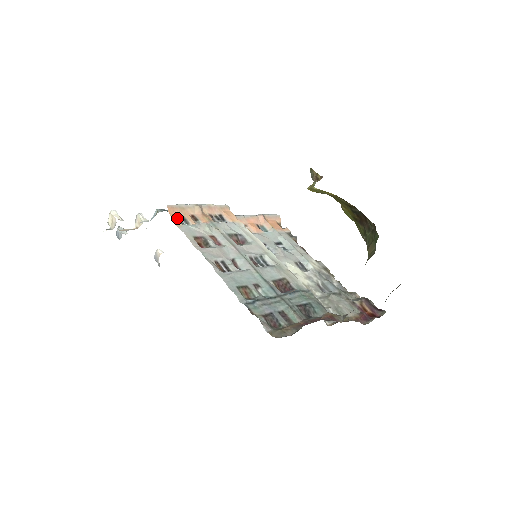
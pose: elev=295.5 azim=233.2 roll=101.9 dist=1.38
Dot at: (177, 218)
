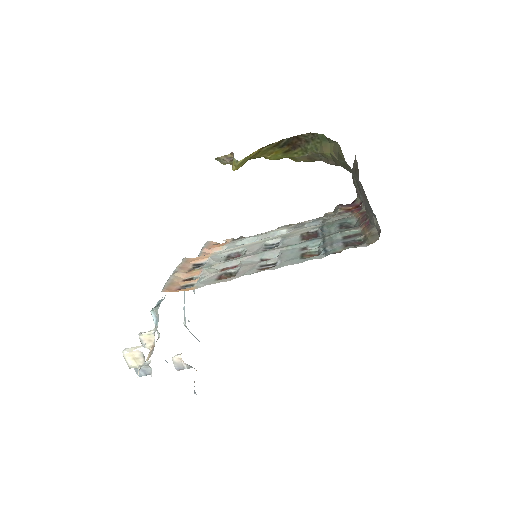
Dot at: occluded
